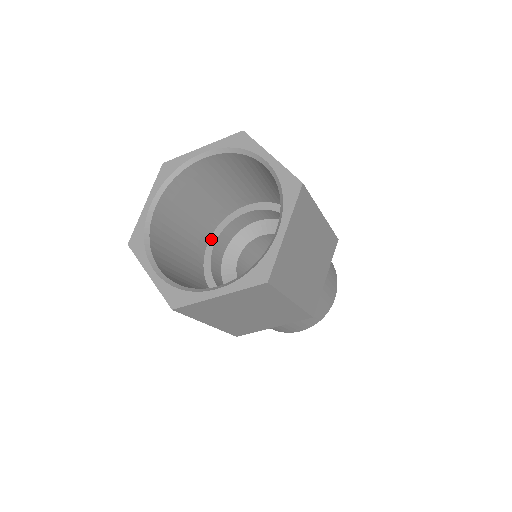
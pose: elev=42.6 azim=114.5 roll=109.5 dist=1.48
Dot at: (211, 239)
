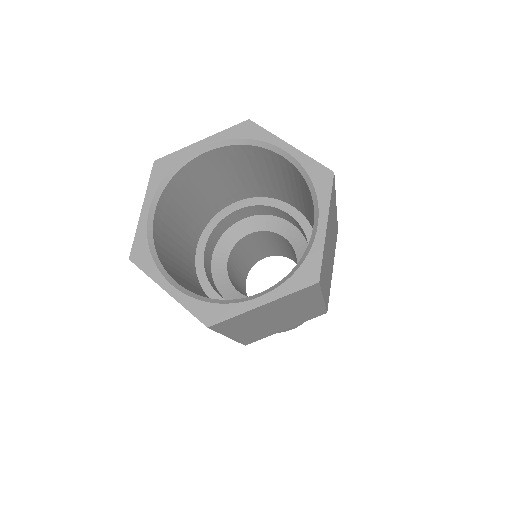
Dot at: (200, 243)
